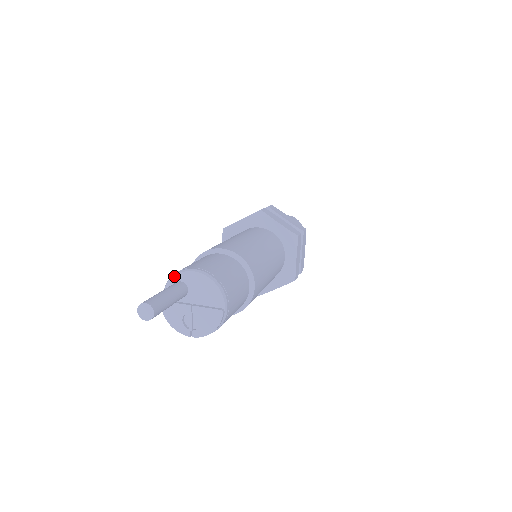
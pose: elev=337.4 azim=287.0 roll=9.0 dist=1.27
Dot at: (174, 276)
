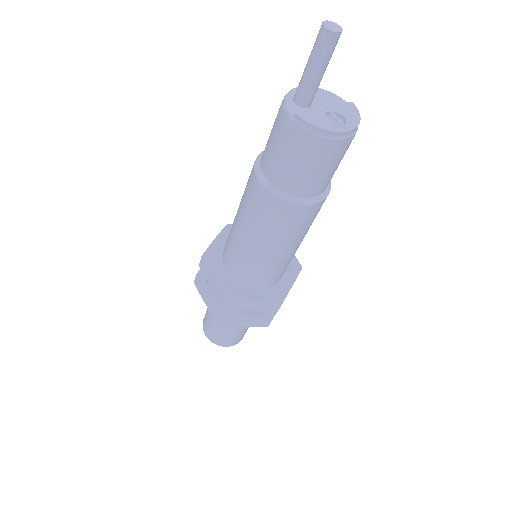
Dot at: (287, 94)
